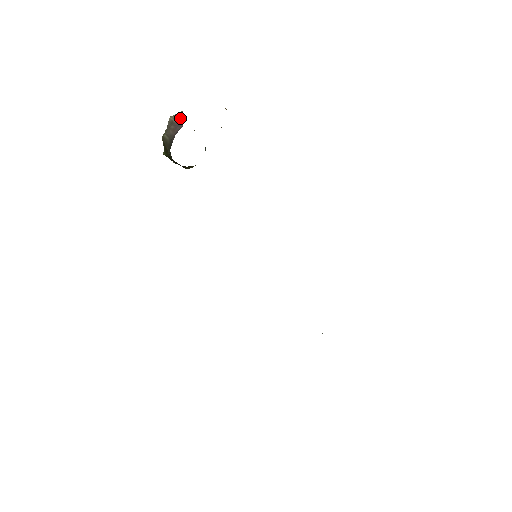
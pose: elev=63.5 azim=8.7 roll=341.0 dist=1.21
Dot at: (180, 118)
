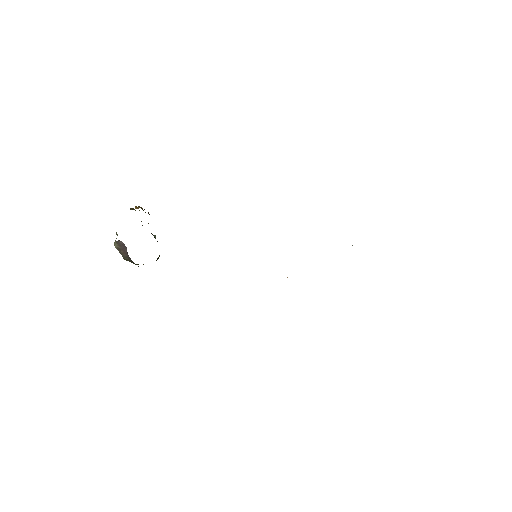
Dot at: (120, 243)
